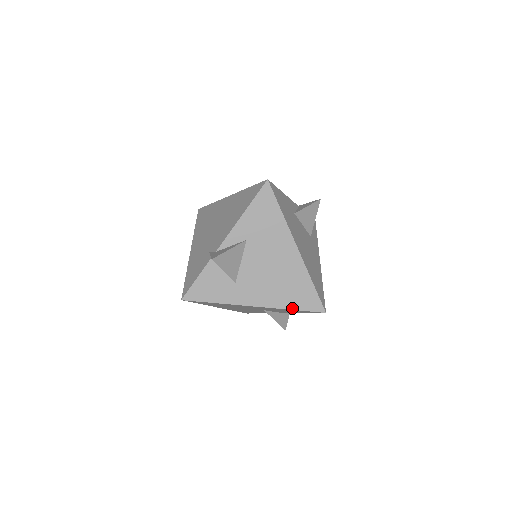
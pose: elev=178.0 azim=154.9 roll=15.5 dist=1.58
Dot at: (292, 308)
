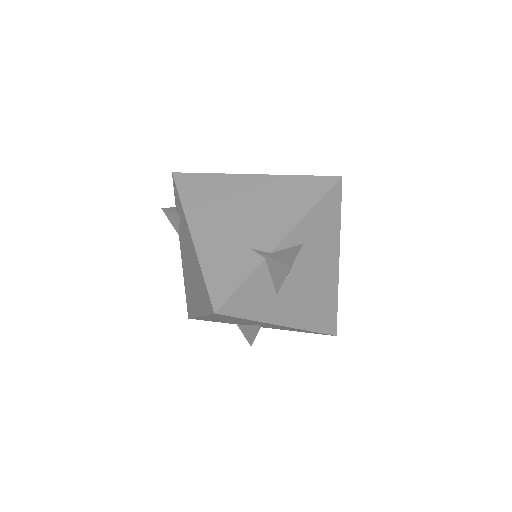
Dot at: (314, 330)
